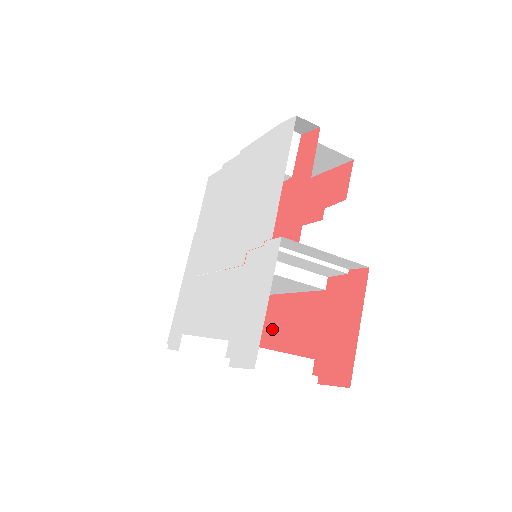
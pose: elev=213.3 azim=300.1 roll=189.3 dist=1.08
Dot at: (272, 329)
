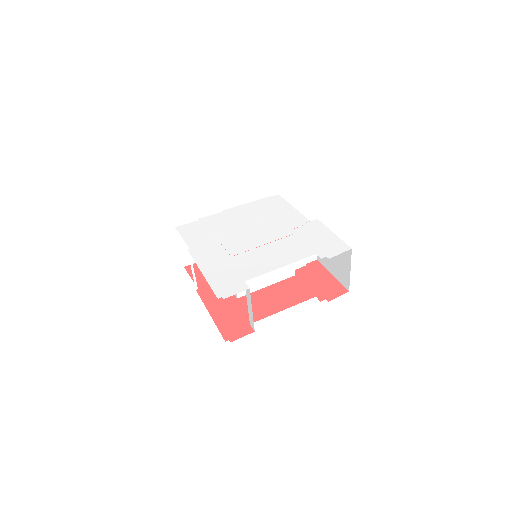
Dot at: (262, 307)
